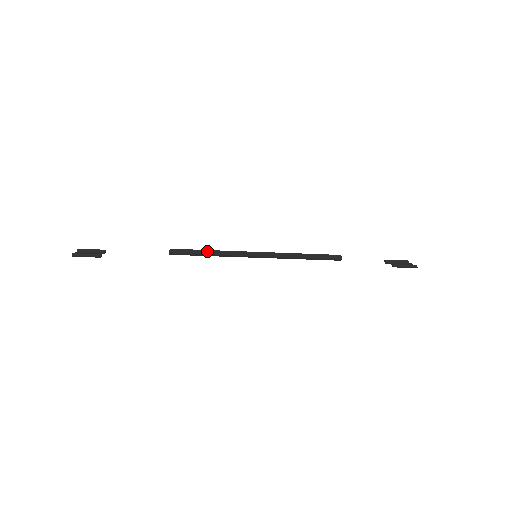
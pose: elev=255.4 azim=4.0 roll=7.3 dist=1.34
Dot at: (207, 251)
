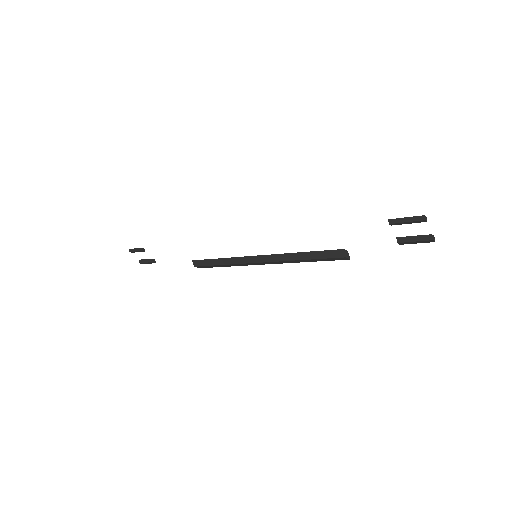
Dot at: (221, 260)
